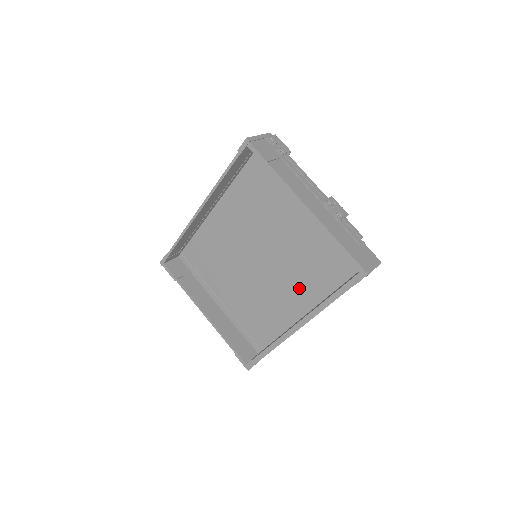
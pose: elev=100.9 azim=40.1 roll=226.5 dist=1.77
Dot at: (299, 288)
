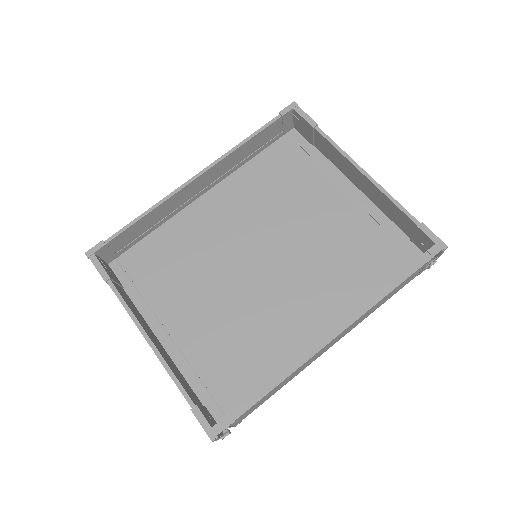
Dot at: (319, 299)
